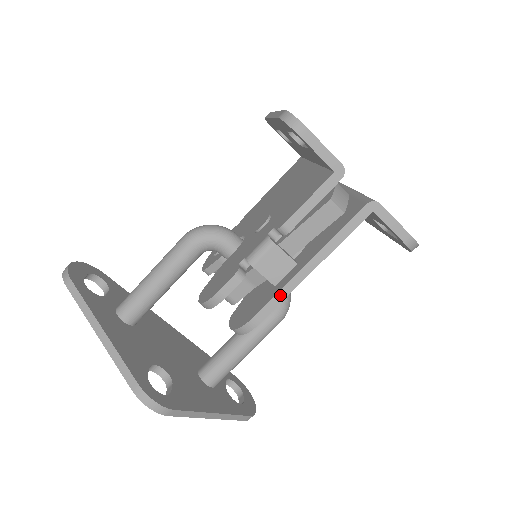
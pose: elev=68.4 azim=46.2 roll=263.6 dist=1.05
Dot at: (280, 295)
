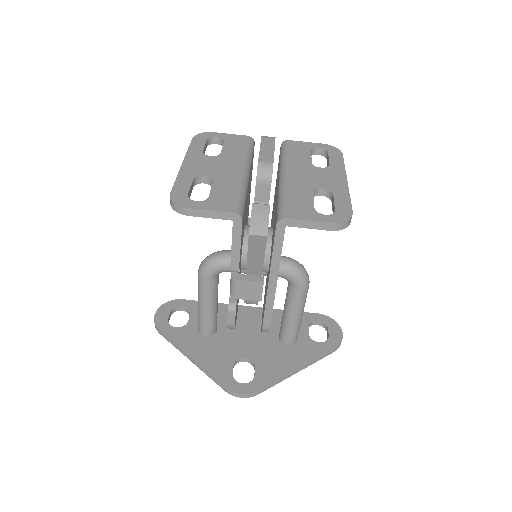
Dot at: (268, 306)
